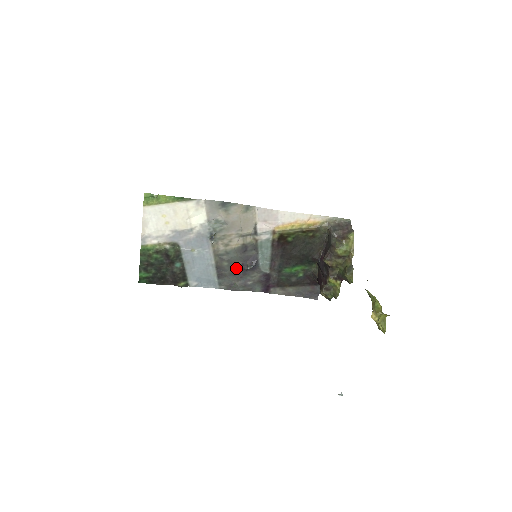
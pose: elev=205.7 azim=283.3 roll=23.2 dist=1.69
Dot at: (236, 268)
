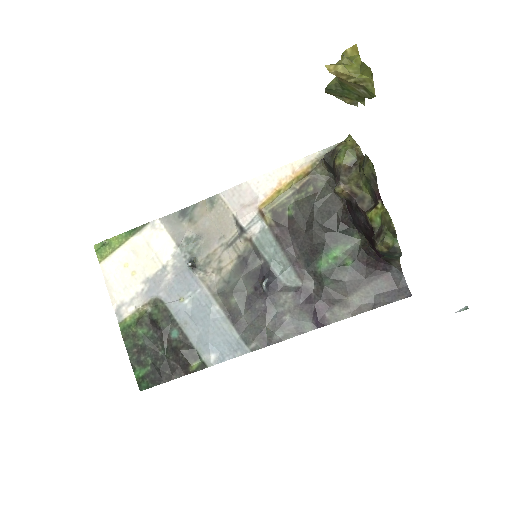
Dot at: (252, 301)
